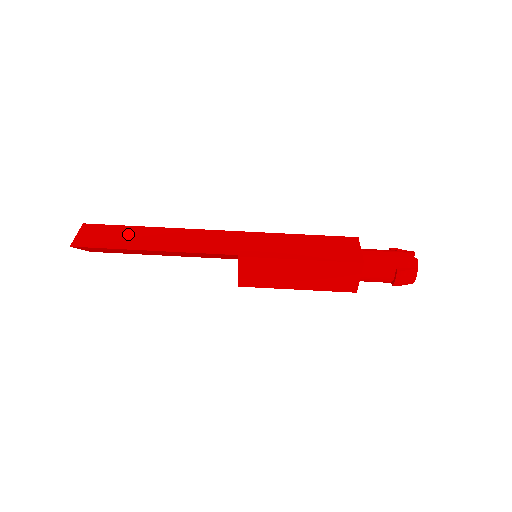
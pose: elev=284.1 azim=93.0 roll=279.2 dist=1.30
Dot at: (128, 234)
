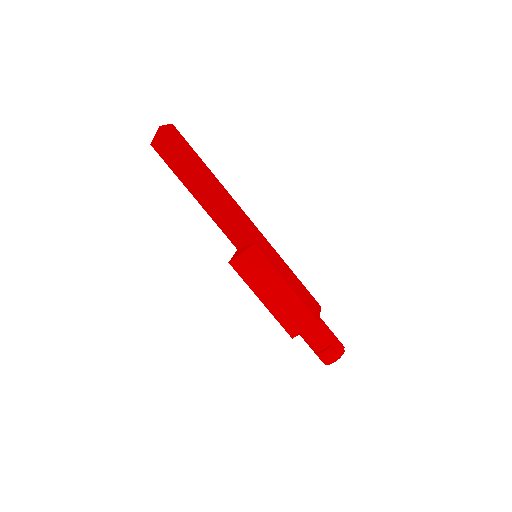
Dot at: (197, 160)
